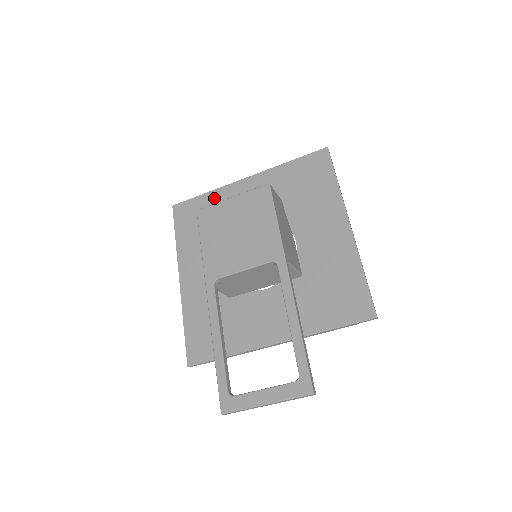
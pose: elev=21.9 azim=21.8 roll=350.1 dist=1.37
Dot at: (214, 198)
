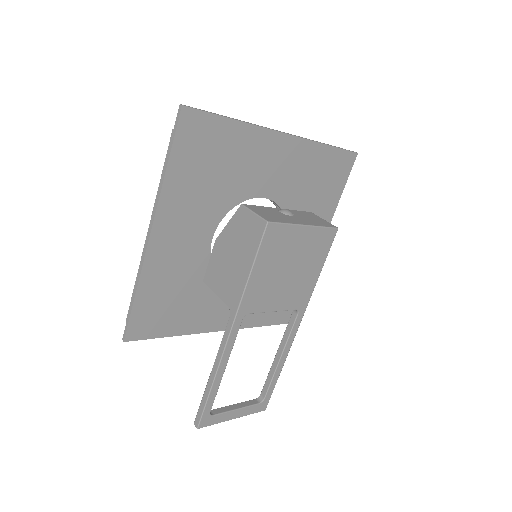
Dot at: (241, 137)
